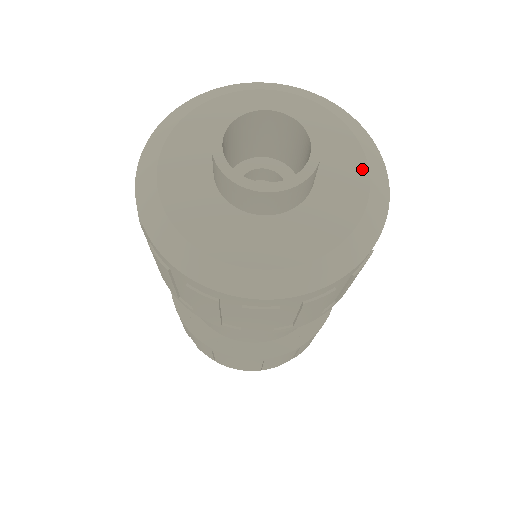
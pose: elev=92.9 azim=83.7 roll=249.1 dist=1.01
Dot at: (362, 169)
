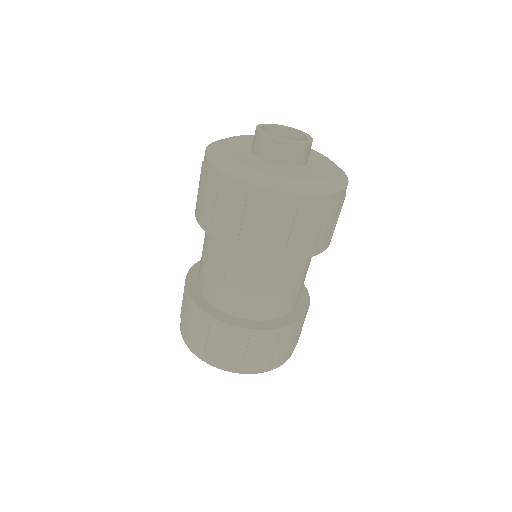
Dot at: (331, 174)
